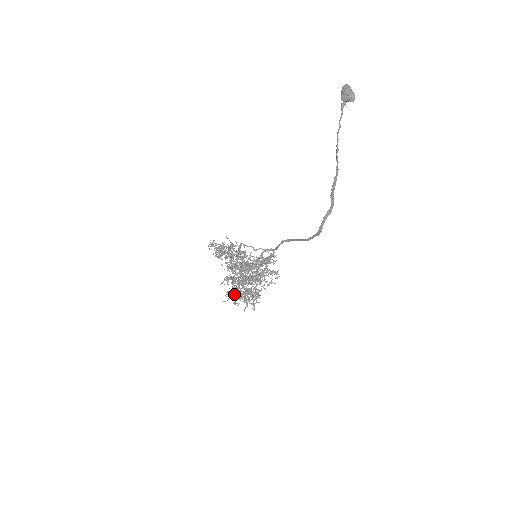
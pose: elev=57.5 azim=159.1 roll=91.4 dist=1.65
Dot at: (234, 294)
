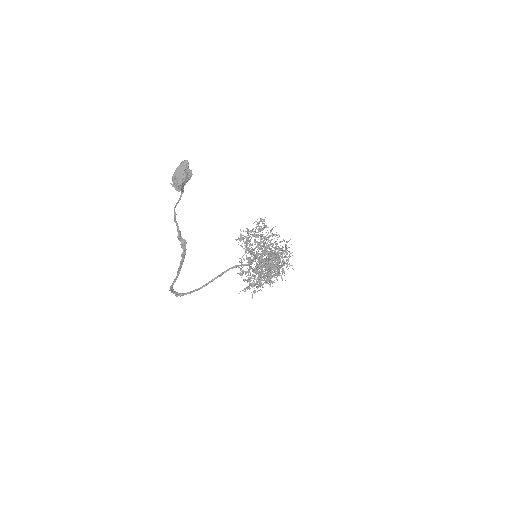
Dot at: occluded
